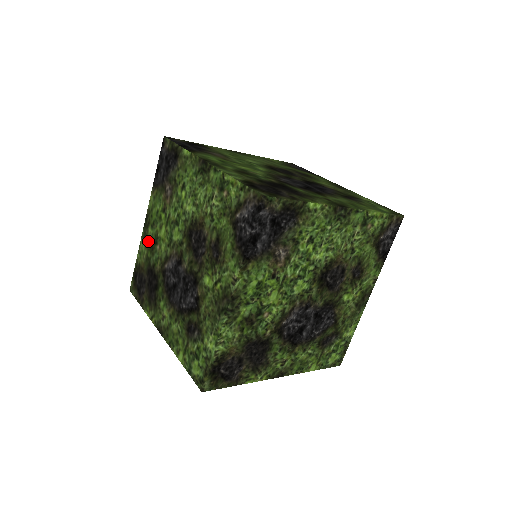
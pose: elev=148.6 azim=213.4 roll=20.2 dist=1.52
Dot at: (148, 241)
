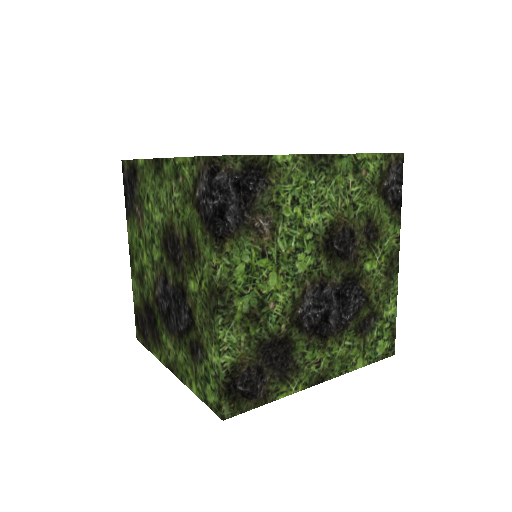
Dot at: (137, 276)
